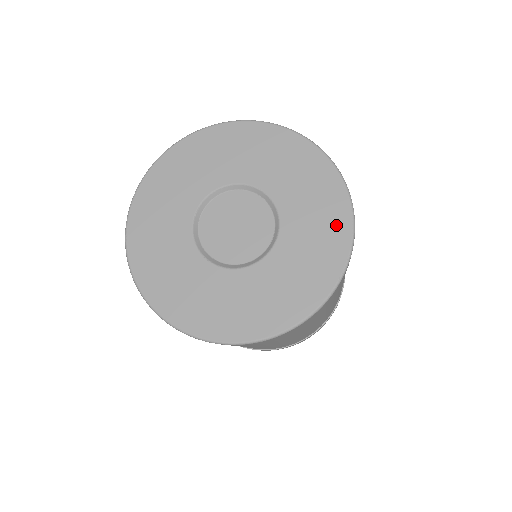
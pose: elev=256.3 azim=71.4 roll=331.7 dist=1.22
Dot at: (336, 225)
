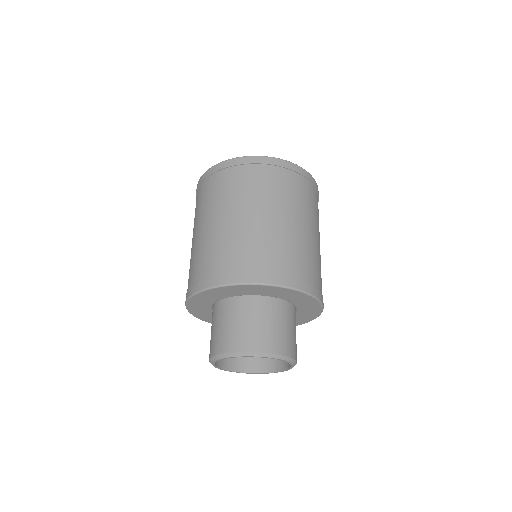
Dot at: occluded
